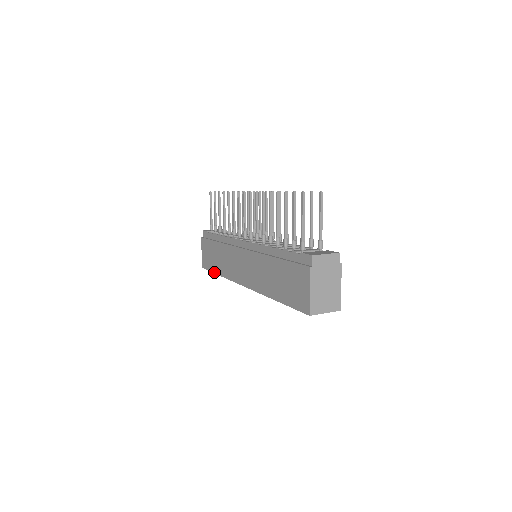
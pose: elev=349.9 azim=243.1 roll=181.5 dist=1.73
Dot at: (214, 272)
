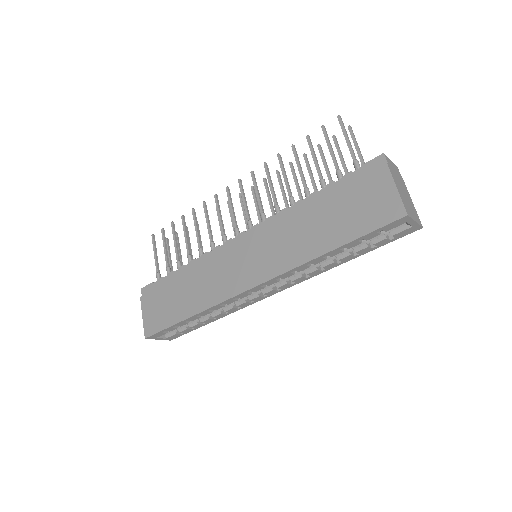
Dot at: (177, 321)
